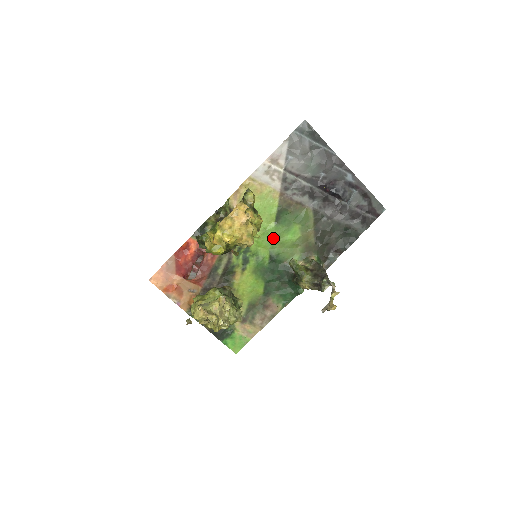
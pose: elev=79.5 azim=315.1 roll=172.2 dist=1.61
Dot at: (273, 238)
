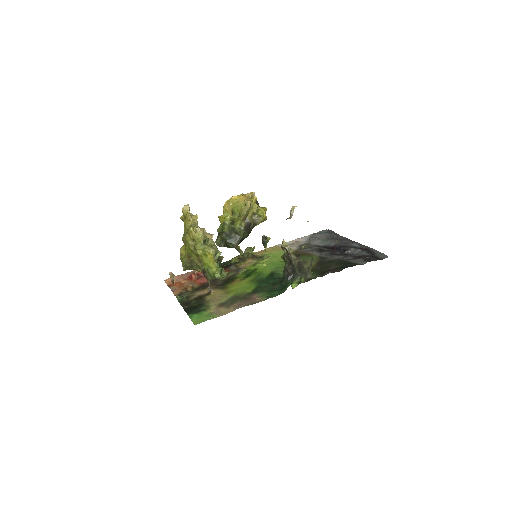
Dot at: (279, 266)
